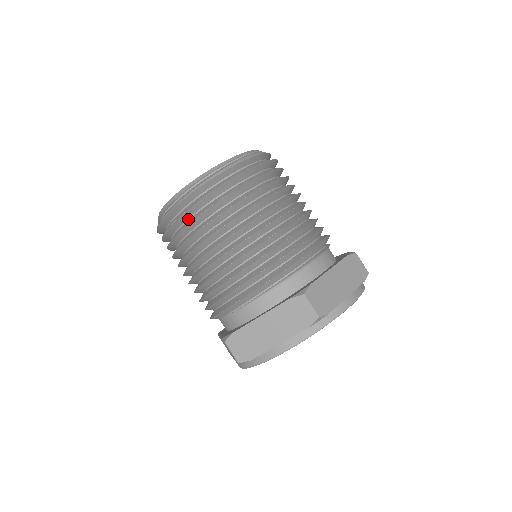
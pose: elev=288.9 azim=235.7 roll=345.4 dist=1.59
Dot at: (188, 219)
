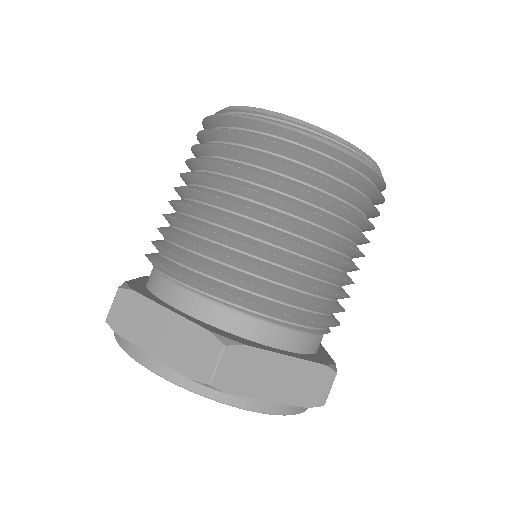
Dot at: (229, 142)
